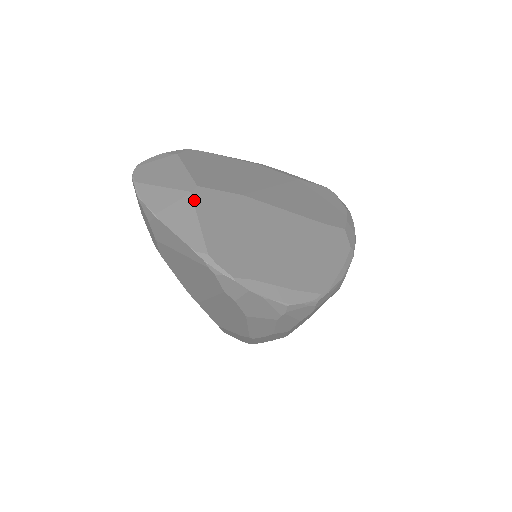
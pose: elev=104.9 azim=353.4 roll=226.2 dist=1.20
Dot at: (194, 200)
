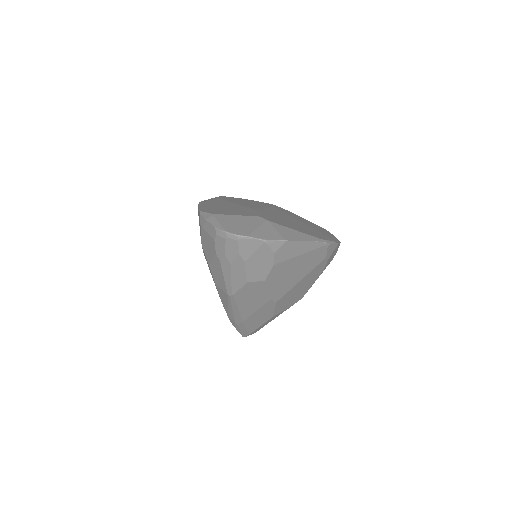
Dot at: (274, 223)
